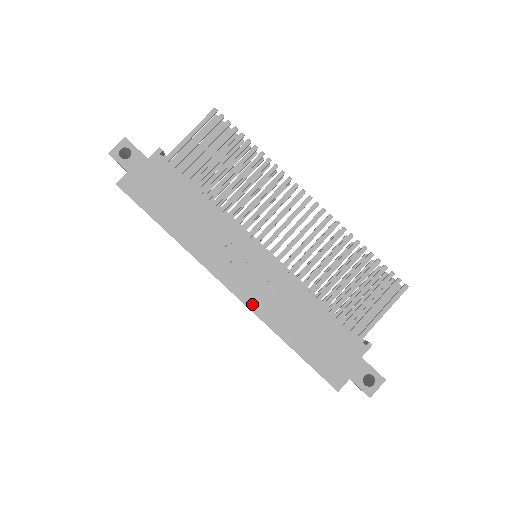
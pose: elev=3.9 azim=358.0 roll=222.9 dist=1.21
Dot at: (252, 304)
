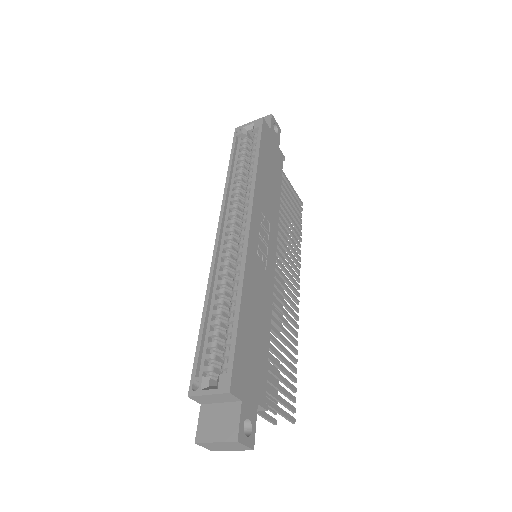
Dot at: (250, 255)
